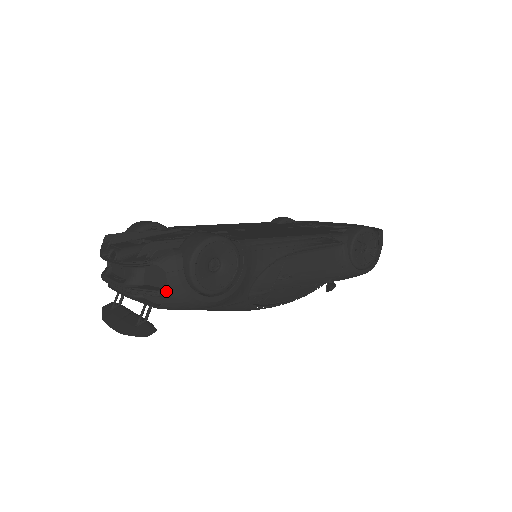
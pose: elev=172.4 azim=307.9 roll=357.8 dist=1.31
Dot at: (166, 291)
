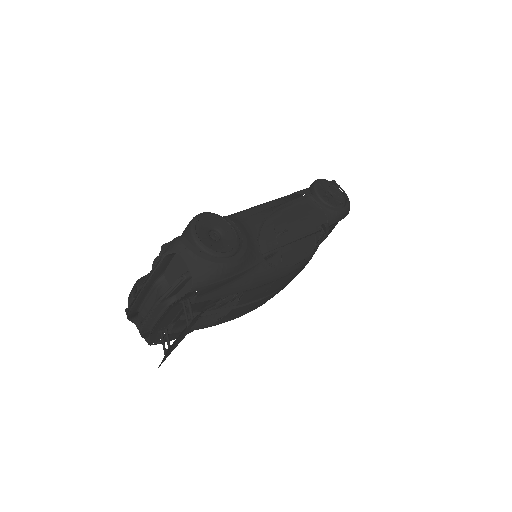
Dot at: (189, 268)
